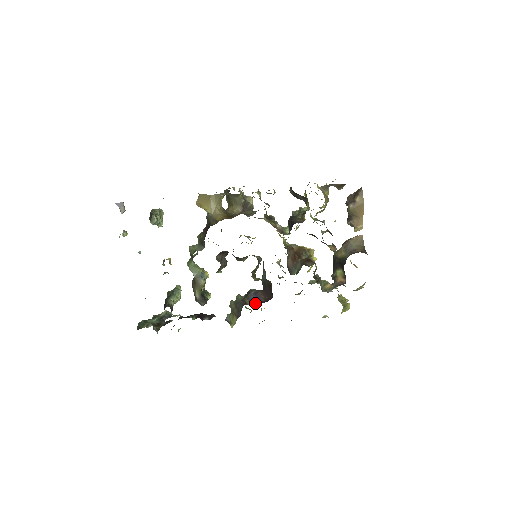
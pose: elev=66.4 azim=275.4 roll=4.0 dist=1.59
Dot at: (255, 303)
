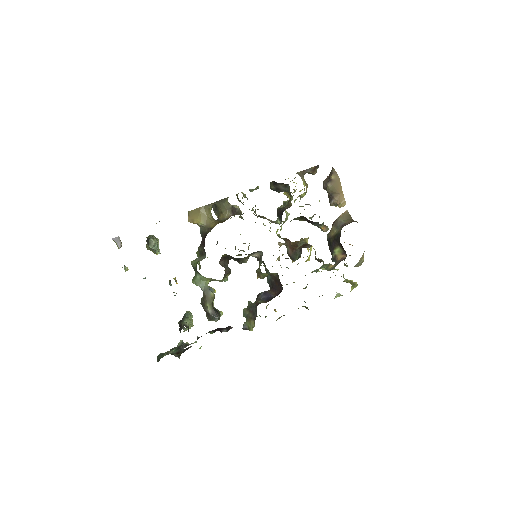
Dot at: (268, 300)
